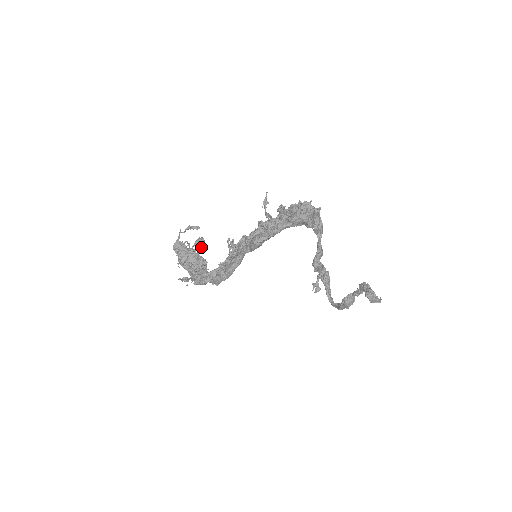
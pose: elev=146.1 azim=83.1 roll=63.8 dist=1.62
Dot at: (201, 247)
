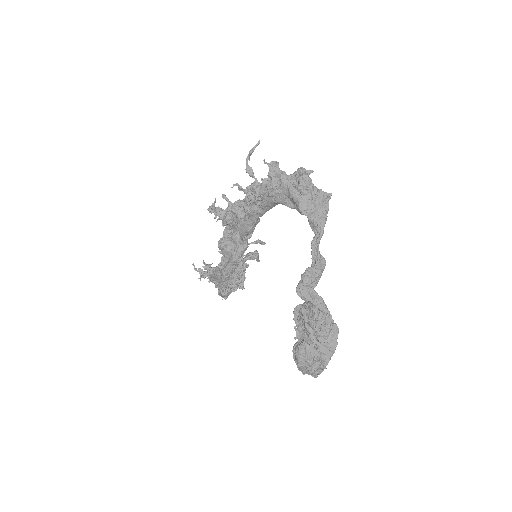
Dot at: occluded
